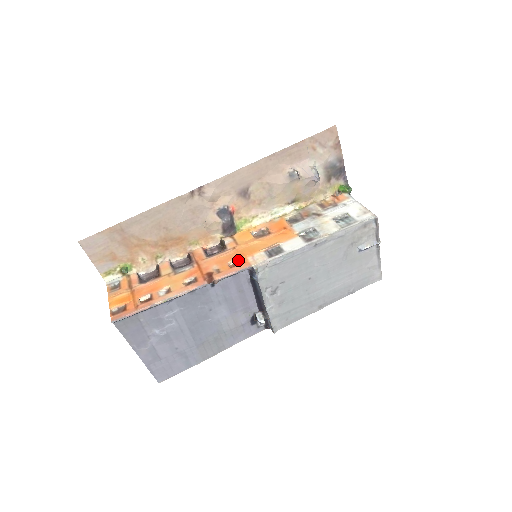
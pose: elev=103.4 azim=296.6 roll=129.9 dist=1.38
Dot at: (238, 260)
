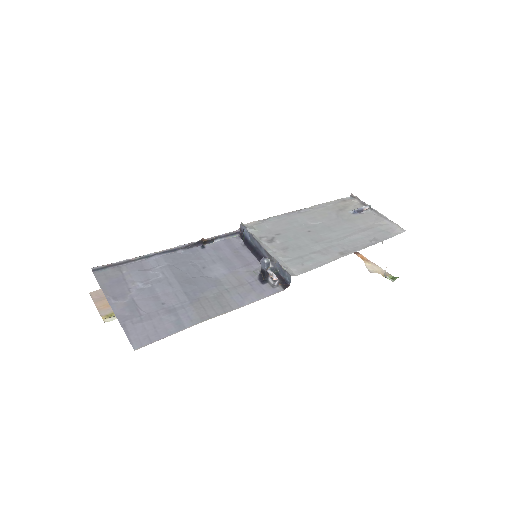
Dot at: occluded
